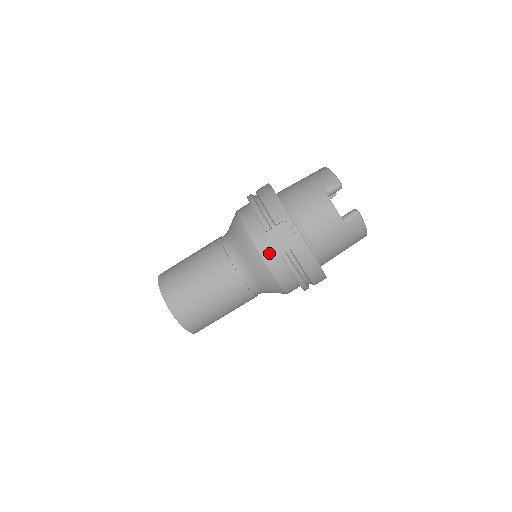
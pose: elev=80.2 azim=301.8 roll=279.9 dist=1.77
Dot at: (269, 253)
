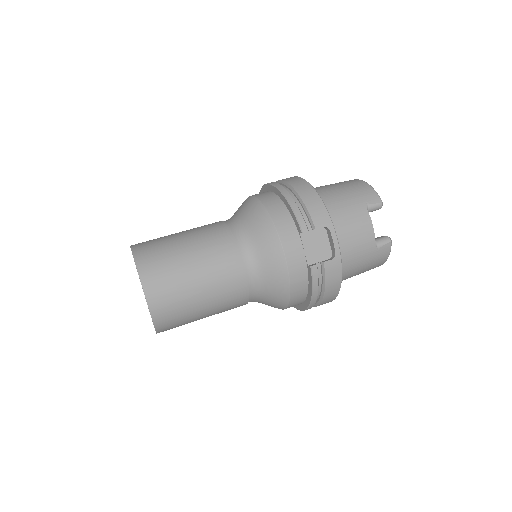
Dot at: (296, 259)
